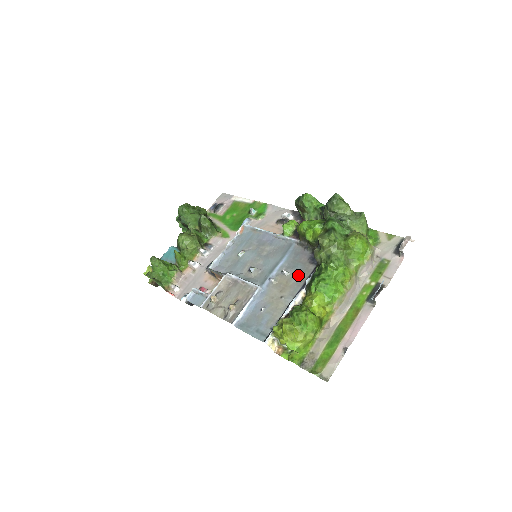
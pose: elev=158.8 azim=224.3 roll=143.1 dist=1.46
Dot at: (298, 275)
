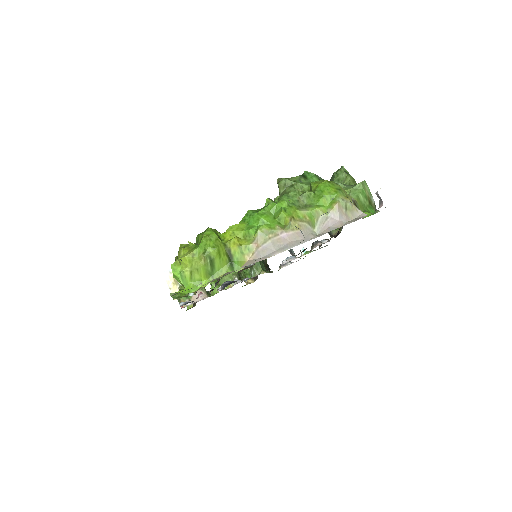
Dot at: occluded
